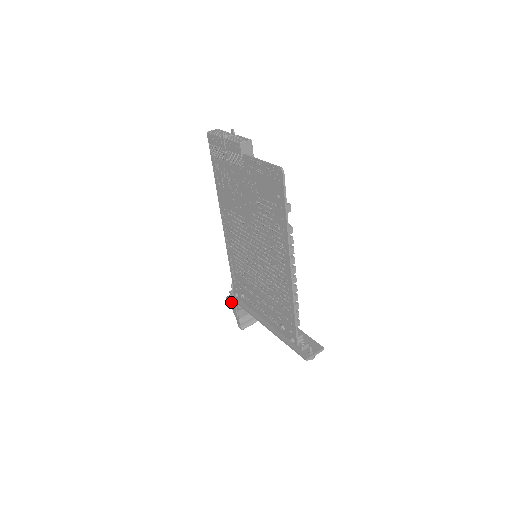
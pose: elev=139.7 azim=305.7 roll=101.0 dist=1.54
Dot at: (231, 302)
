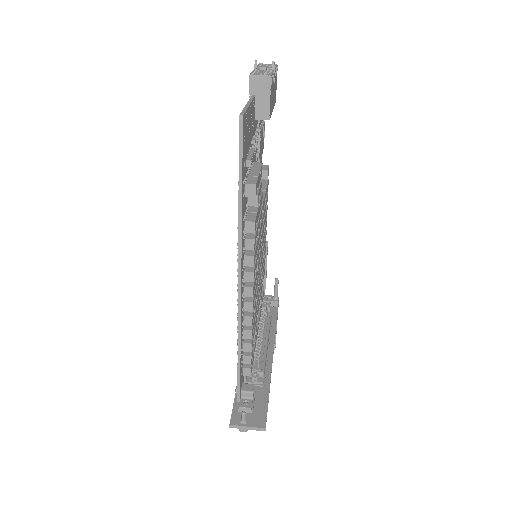
Dot at: occluded
